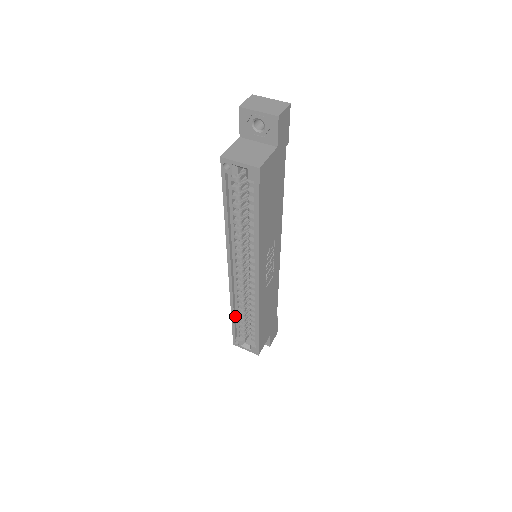
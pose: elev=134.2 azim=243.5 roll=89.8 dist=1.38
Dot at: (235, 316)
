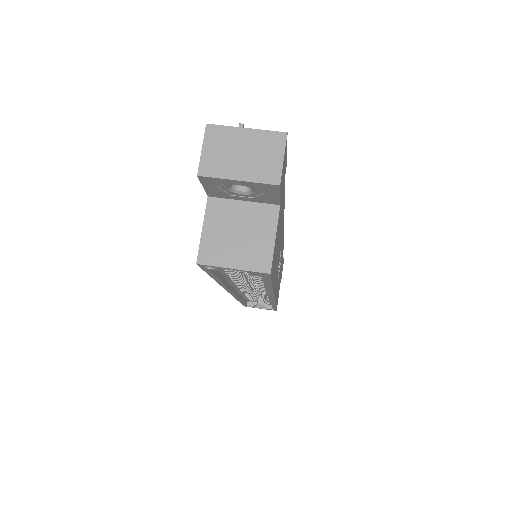
Dot at: (243, 299)
